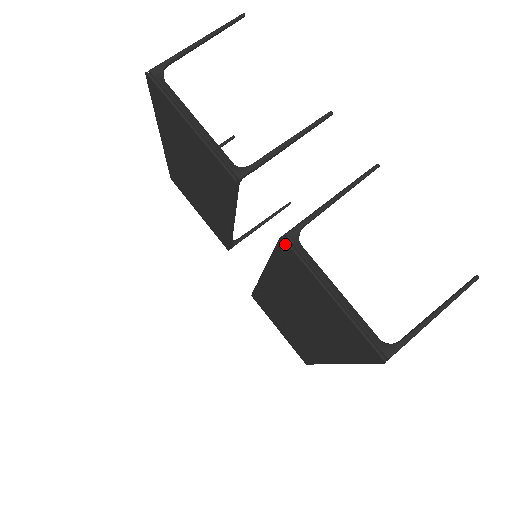
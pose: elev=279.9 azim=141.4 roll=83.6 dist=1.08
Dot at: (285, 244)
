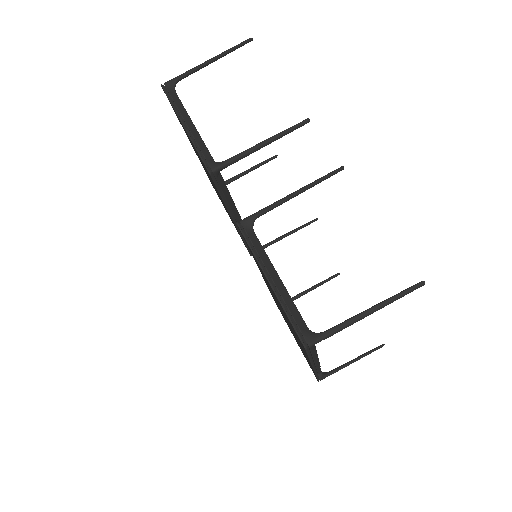
Dot at: (240, 230)
